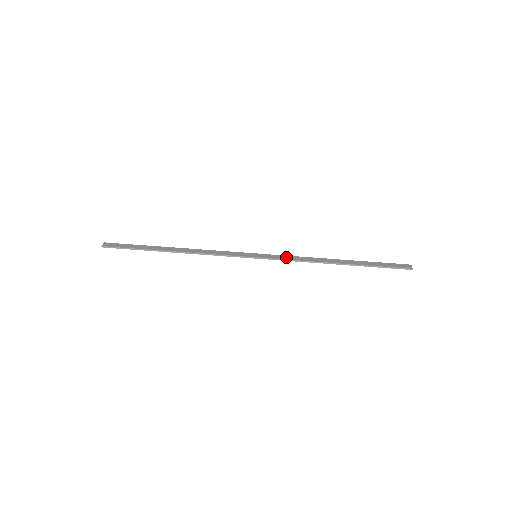
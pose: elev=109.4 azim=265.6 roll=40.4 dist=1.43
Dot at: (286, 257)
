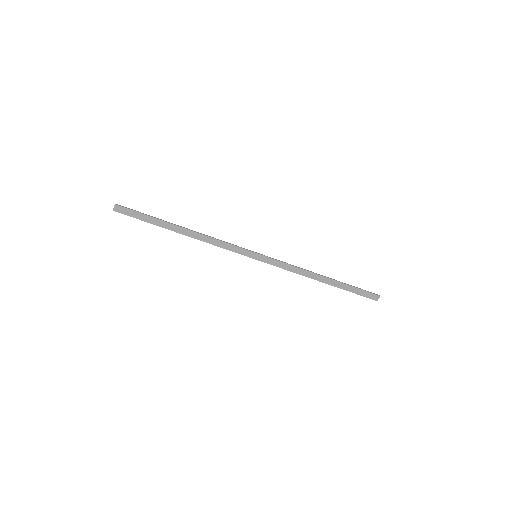
Dot at: (281, 265)
